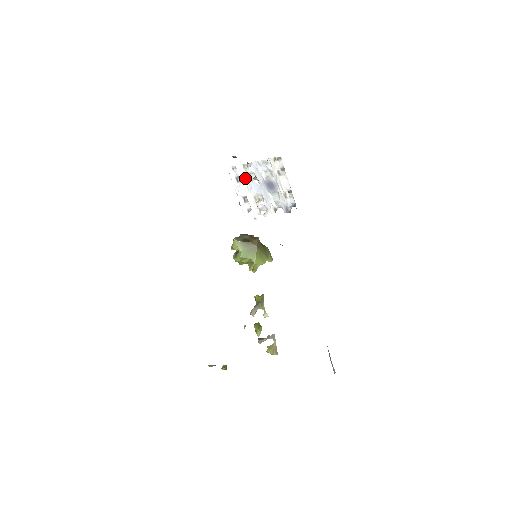
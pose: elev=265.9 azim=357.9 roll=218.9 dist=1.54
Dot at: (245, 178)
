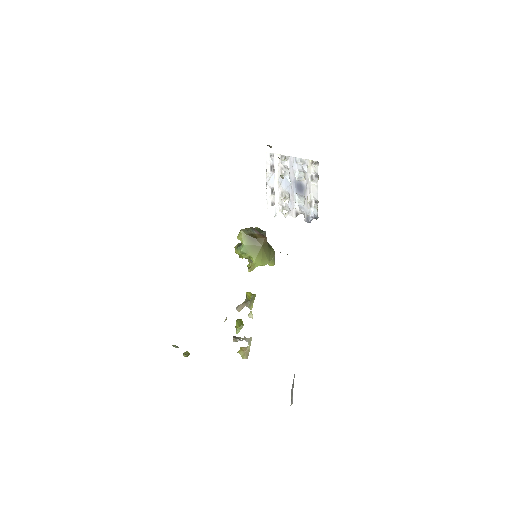
Dot at: (279, 170)
